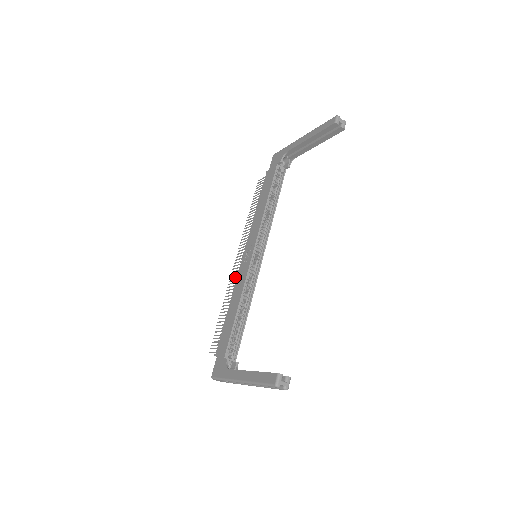
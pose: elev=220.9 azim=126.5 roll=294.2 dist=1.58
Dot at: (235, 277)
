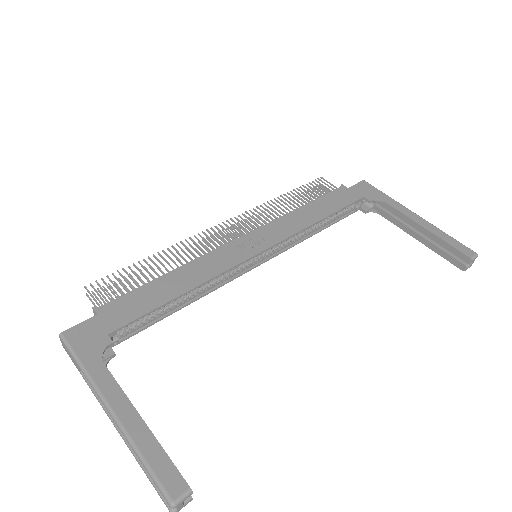
Dot at: (208, 242)
